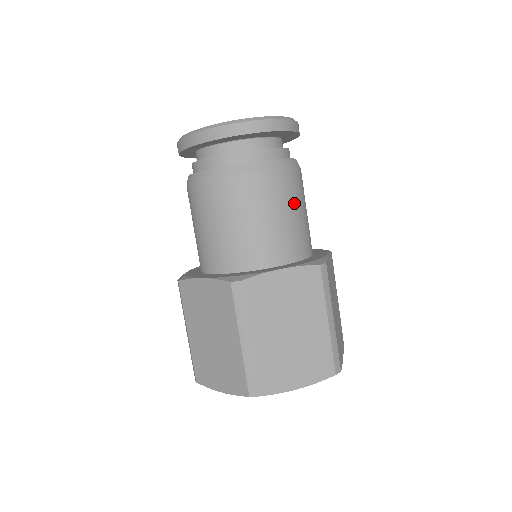
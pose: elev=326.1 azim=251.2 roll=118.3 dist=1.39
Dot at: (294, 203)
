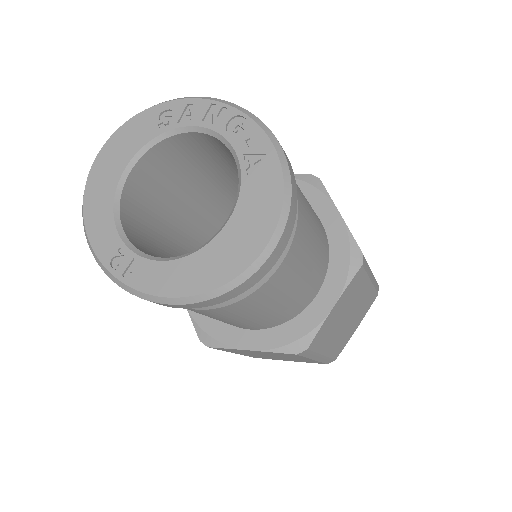
Dot at: (311, 232)
